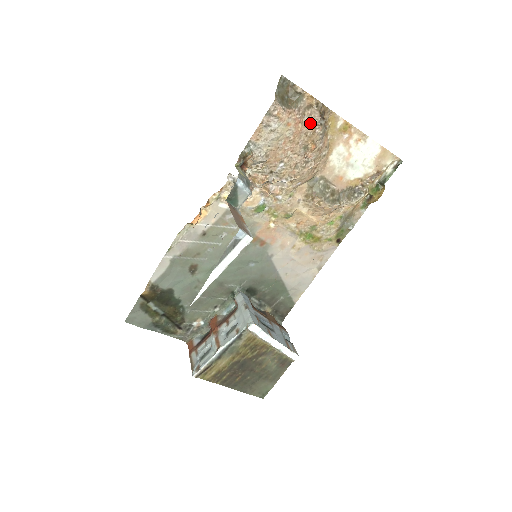
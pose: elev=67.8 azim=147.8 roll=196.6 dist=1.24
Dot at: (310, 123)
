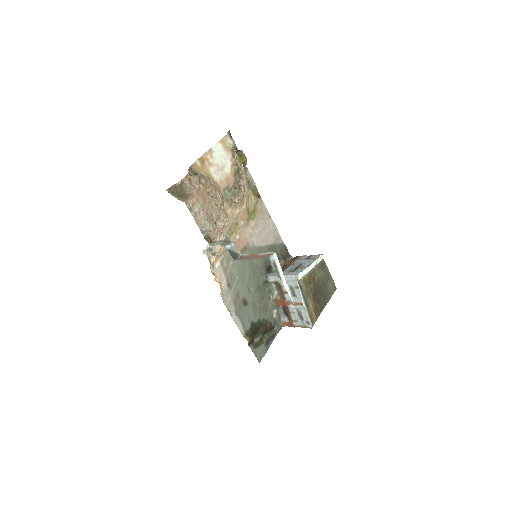
Dot at: (198, 184)
